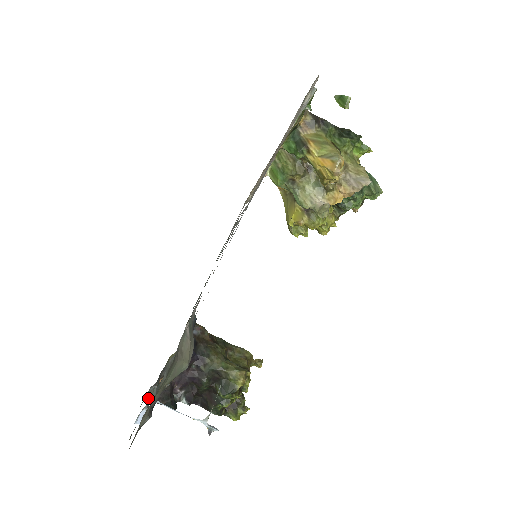
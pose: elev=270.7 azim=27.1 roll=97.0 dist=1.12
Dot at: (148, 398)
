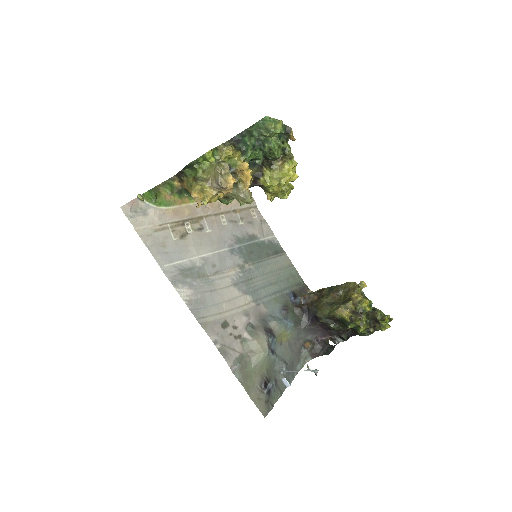
Dot at: (308, 358)
